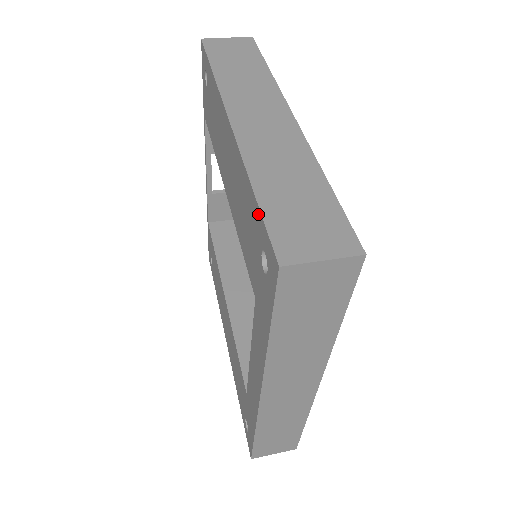
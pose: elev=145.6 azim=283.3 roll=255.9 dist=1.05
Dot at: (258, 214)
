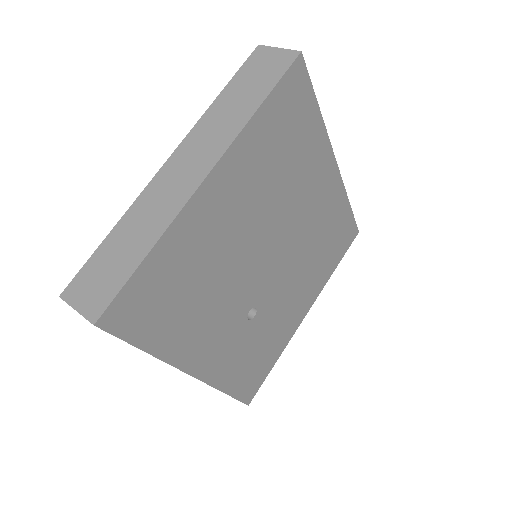
Dot at: (100, 252)
